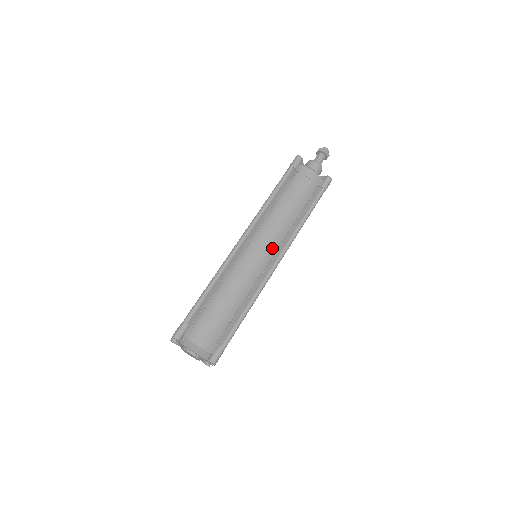
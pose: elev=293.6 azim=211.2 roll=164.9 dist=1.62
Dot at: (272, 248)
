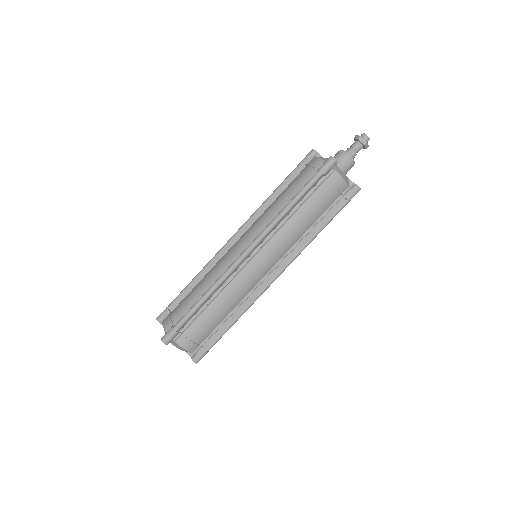
Dot at: (275, 262)
